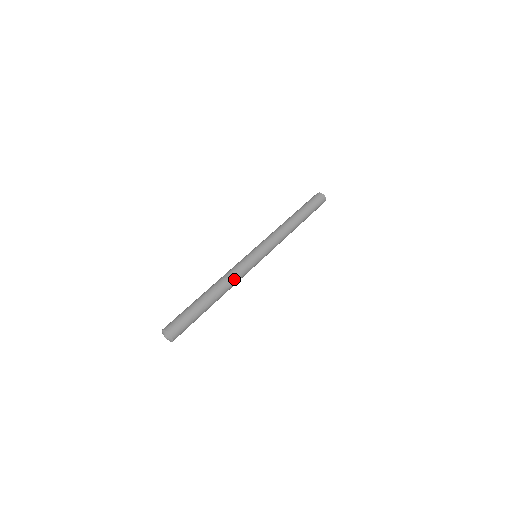
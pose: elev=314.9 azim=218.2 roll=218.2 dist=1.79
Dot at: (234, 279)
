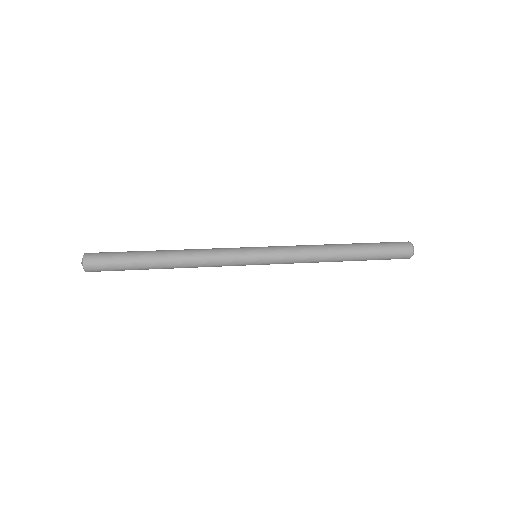
Dot at: (202, 250)
